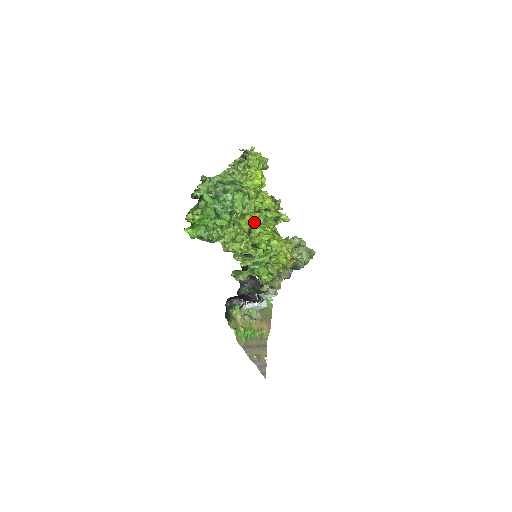
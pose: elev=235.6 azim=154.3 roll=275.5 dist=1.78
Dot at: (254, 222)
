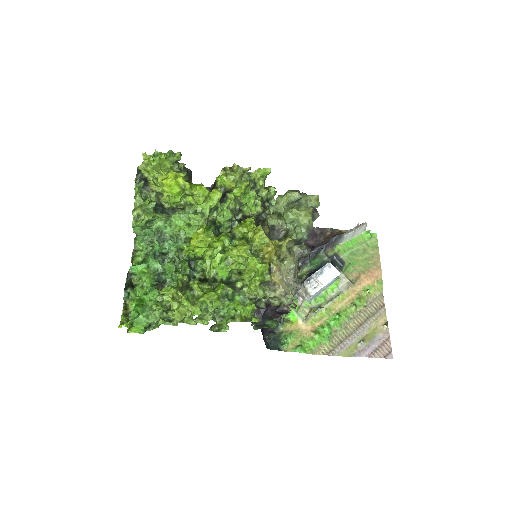
Dot at: (205, 241)
